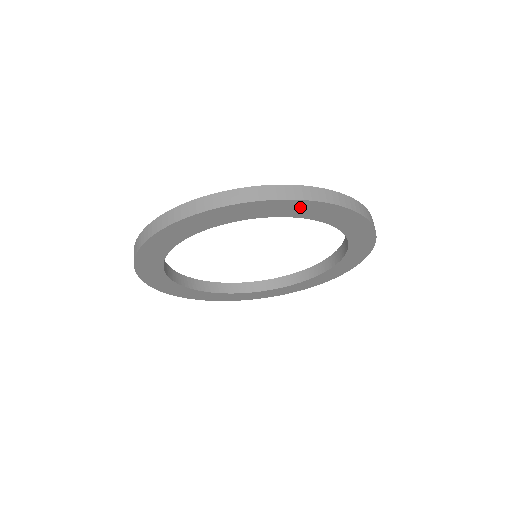
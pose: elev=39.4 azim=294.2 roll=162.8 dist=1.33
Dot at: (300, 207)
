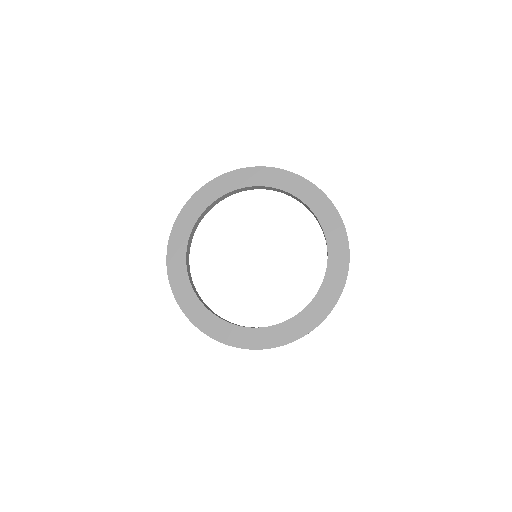
Dot at: (251, 175)
